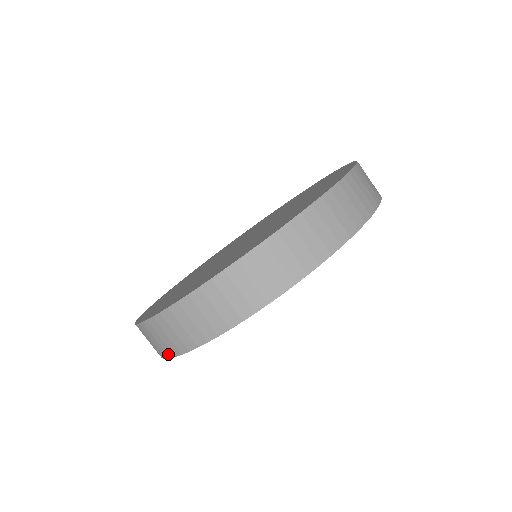
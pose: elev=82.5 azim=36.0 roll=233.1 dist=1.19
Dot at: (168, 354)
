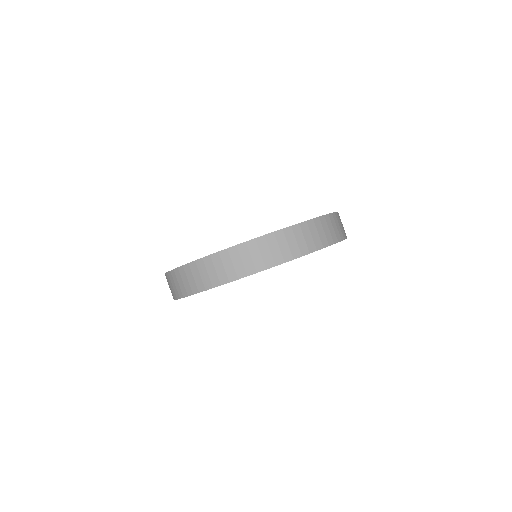
Dot at: occluded
